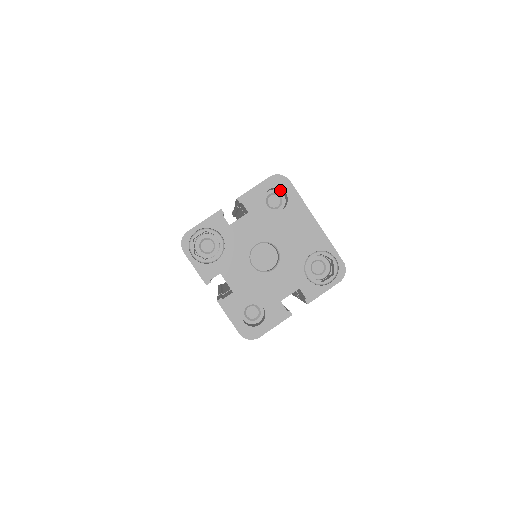
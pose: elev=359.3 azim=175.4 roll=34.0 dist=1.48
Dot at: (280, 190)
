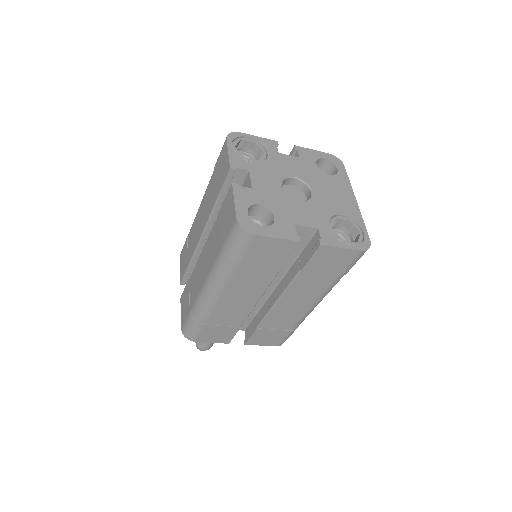
Dot at: (330, 172)
